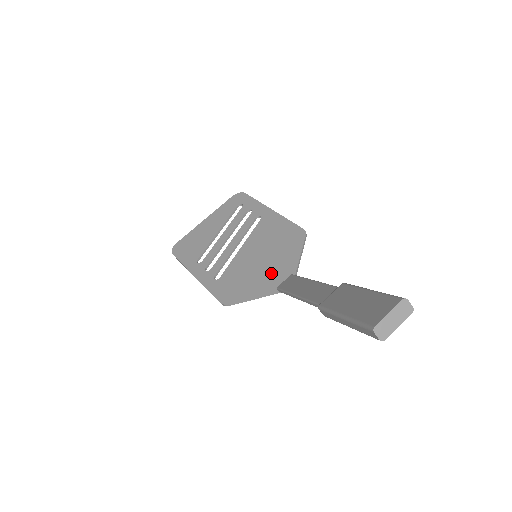
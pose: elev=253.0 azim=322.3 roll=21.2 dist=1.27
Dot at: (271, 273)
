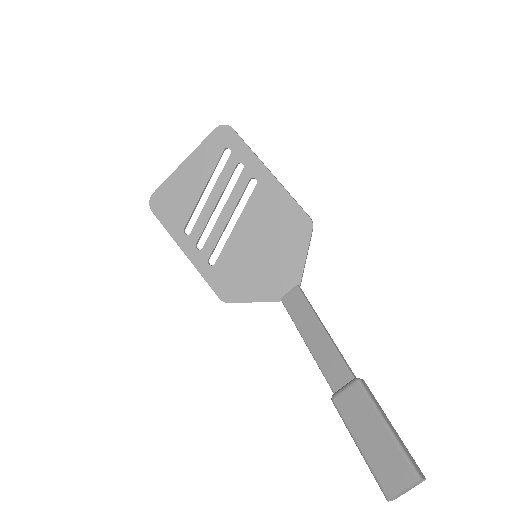
Dot at: (273, 274)
